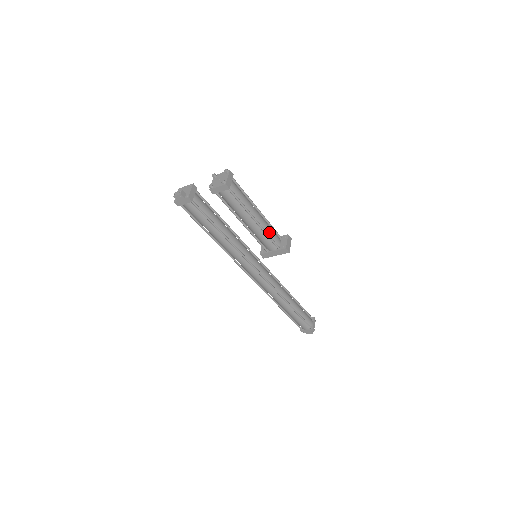
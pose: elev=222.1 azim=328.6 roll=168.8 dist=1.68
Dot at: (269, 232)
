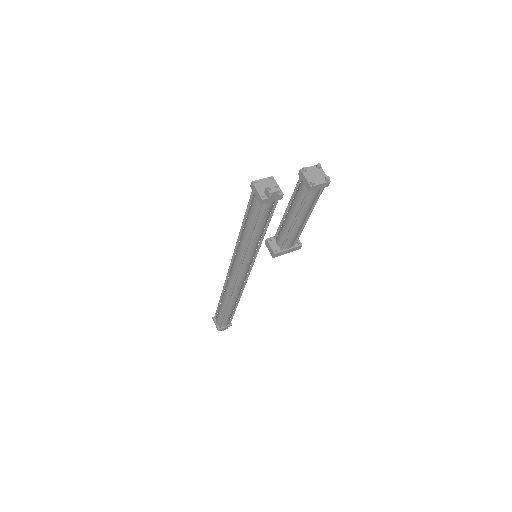
Dot at: occluded
